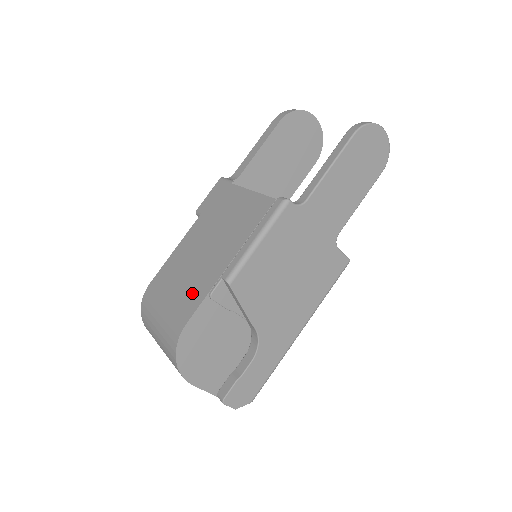
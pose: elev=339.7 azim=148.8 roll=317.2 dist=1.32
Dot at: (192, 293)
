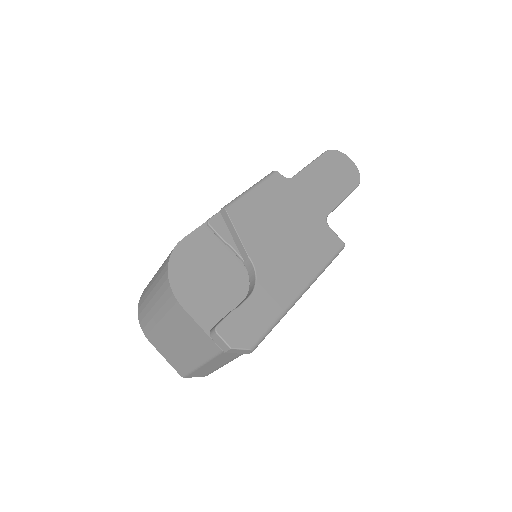
Dot at: occluded
